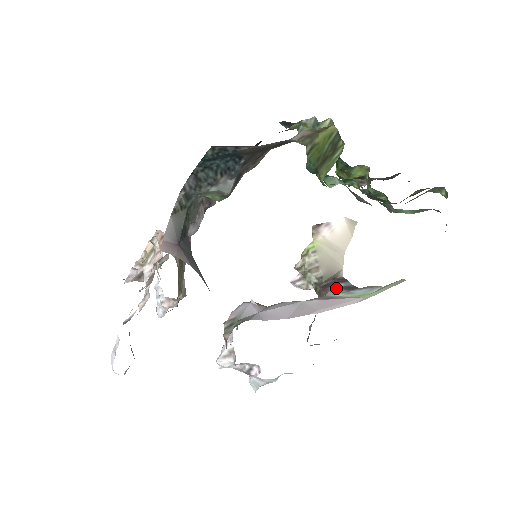
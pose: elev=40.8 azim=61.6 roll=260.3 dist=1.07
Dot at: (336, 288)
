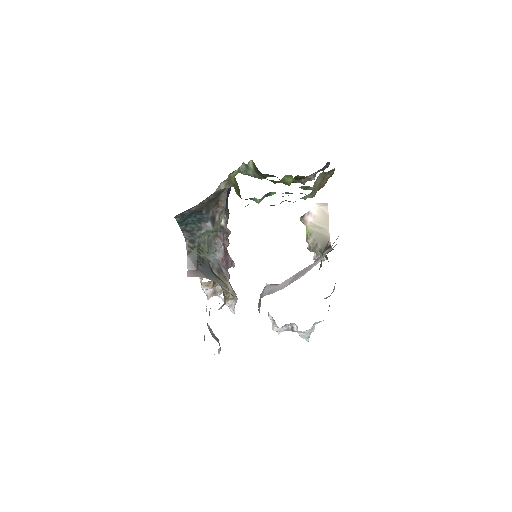
Dot at: (322, 255)
